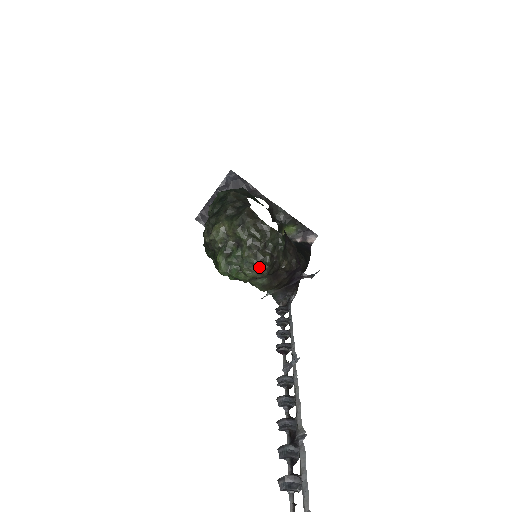
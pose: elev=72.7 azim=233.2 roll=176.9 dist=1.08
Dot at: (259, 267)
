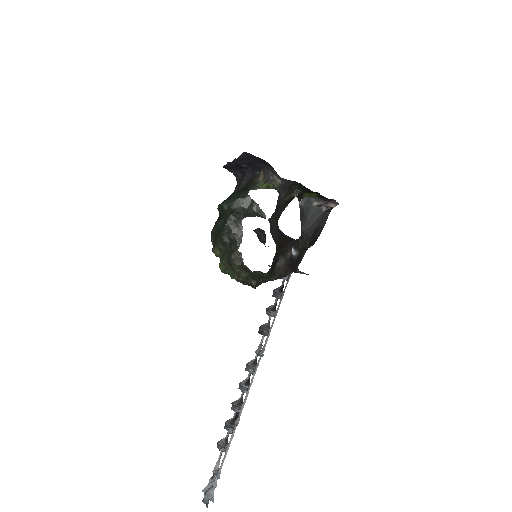
Dot at: occluded
